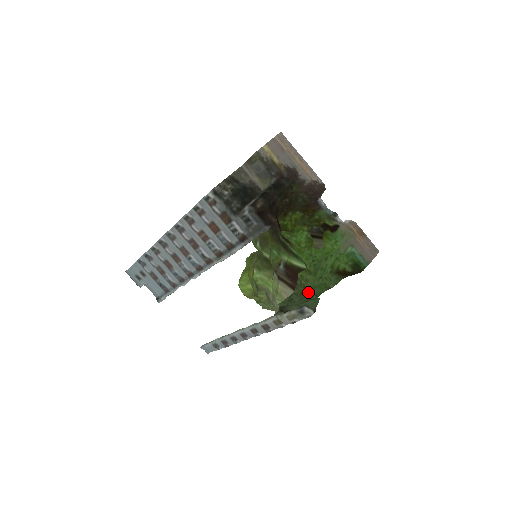
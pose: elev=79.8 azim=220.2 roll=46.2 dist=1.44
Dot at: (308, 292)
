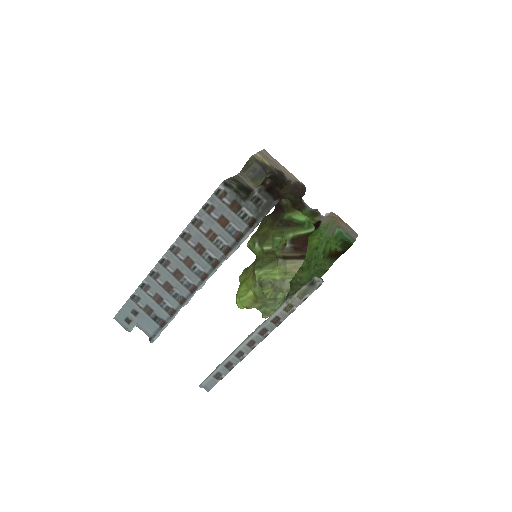
Dot at: occluded
